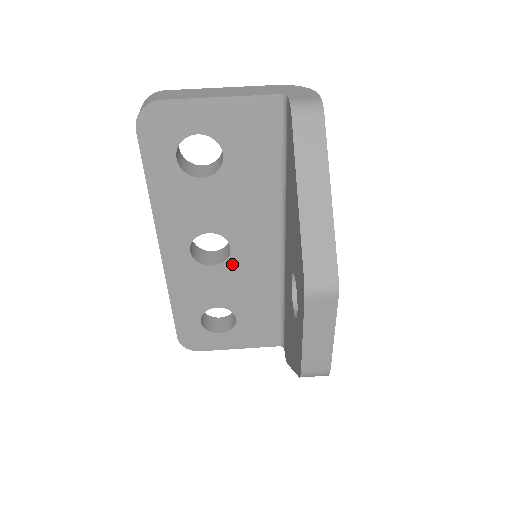
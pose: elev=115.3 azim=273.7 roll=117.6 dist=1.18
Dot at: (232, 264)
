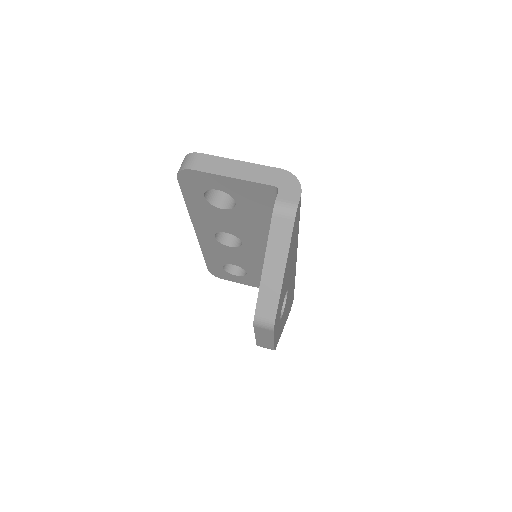
Dot at: (243, 250)
